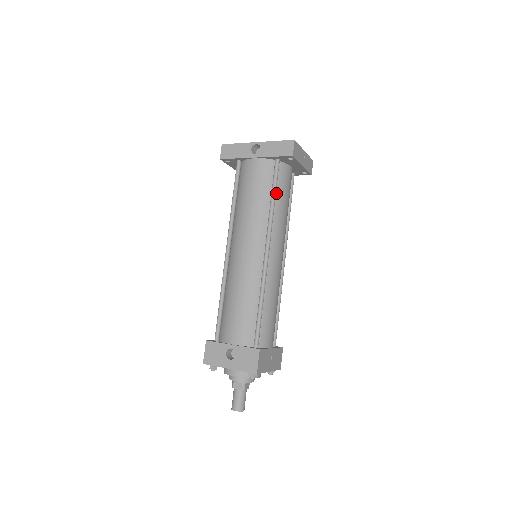
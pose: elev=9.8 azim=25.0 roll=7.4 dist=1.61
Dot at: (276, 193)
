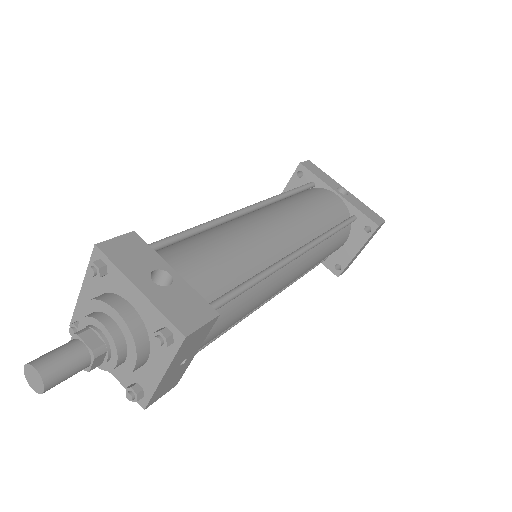
Dot at: (334, 234)
